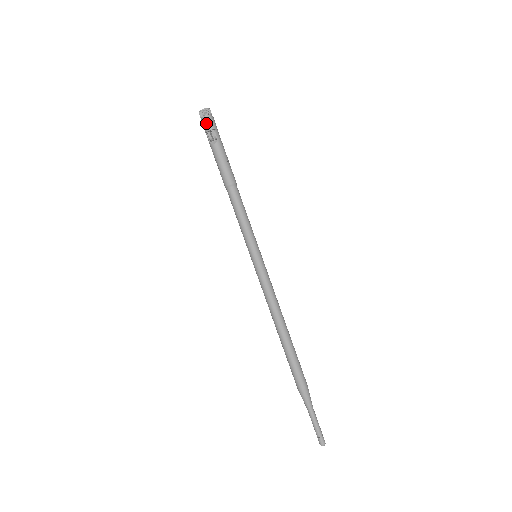
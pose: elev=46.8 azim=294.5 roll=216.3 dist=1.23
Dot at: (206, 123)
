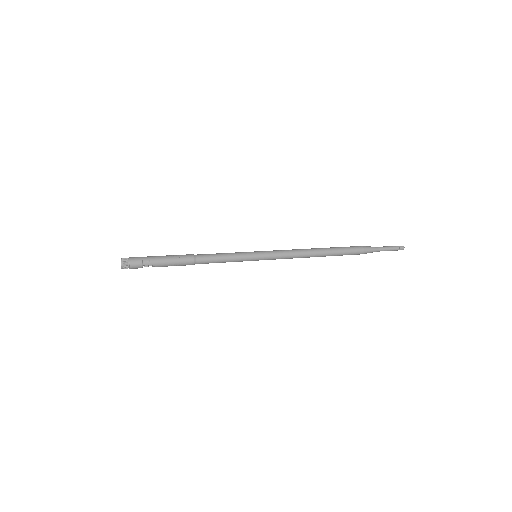
Dot at: occluded
